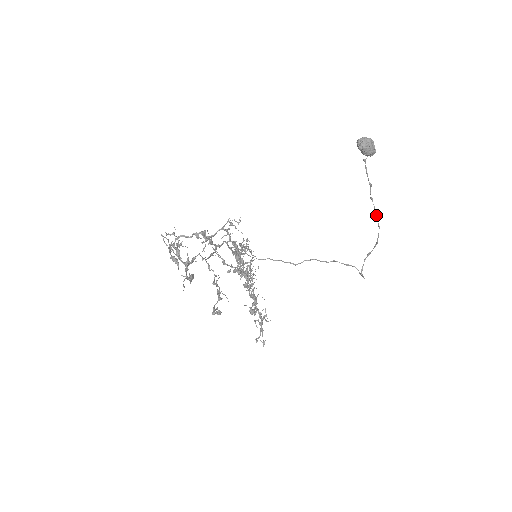
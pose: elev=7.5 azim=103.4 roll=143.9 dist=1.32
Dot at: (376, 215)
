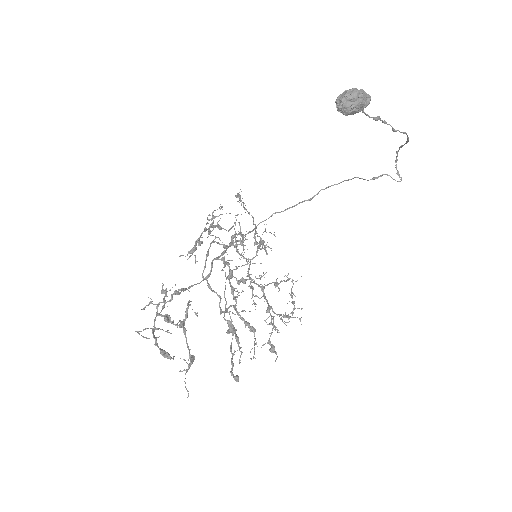
Dot at: (397, 130)
